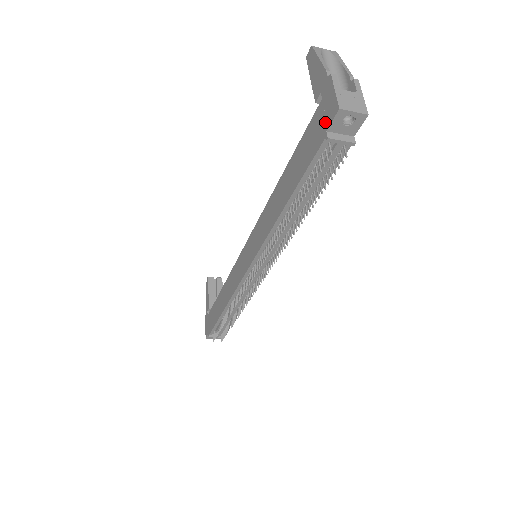
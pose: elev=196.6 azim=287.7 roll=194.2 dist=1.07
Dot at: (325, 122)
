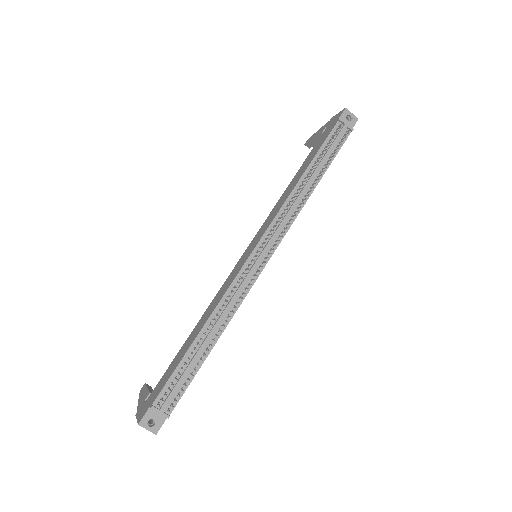
Dot at: (335, 121)
